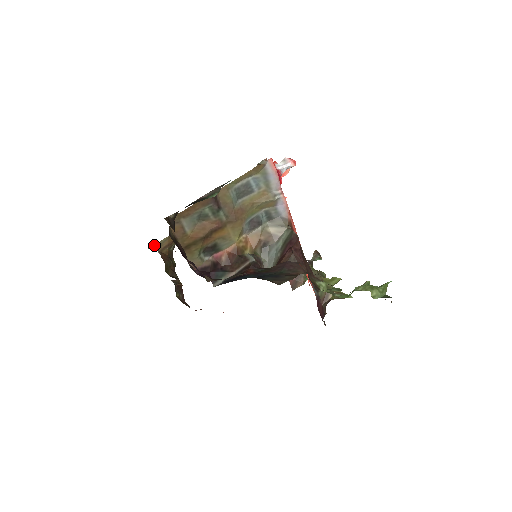
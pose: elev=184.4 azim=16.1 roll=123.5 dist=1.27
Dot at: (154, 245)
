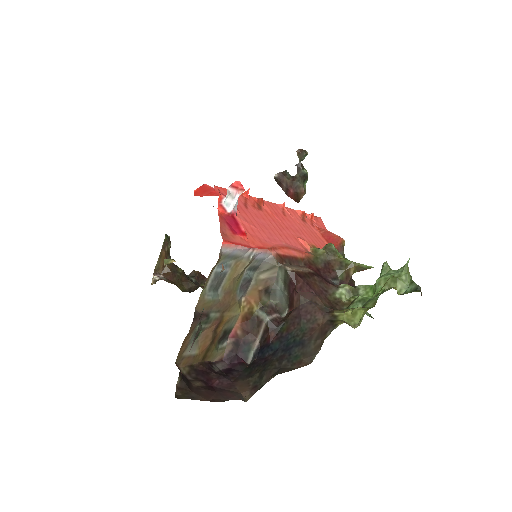
Dot at: (153, 274)
